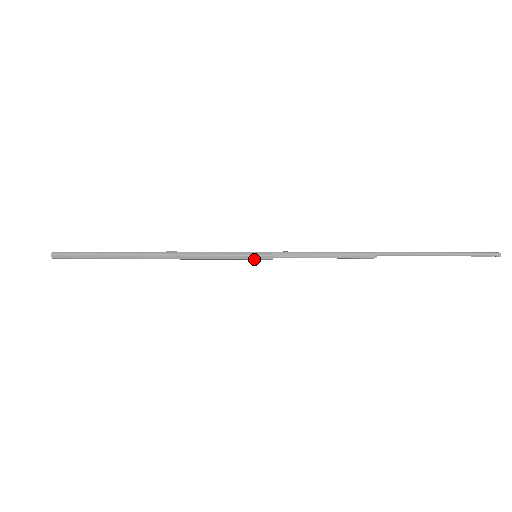
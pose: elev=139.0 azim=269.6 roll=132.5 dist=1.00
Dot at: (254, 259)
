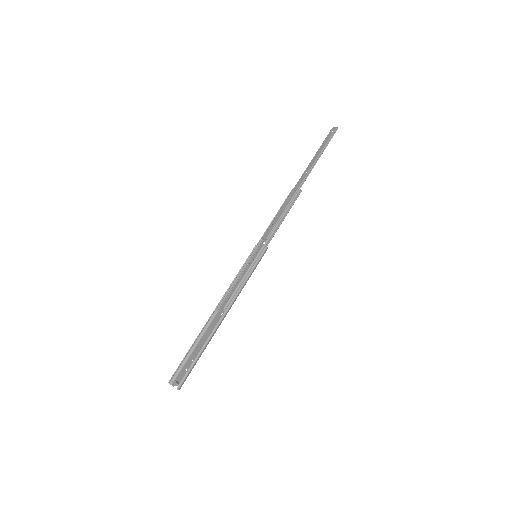
Dot at: occluded
